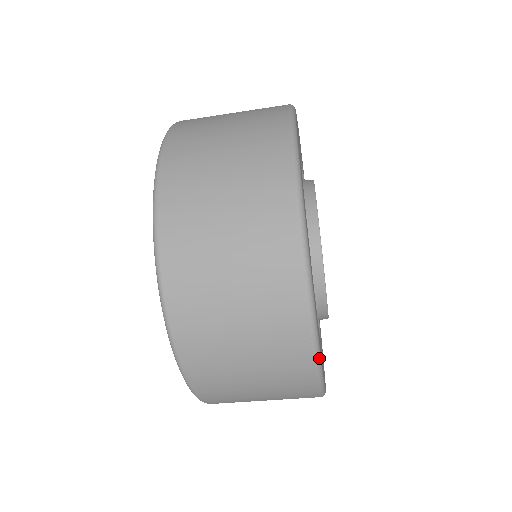
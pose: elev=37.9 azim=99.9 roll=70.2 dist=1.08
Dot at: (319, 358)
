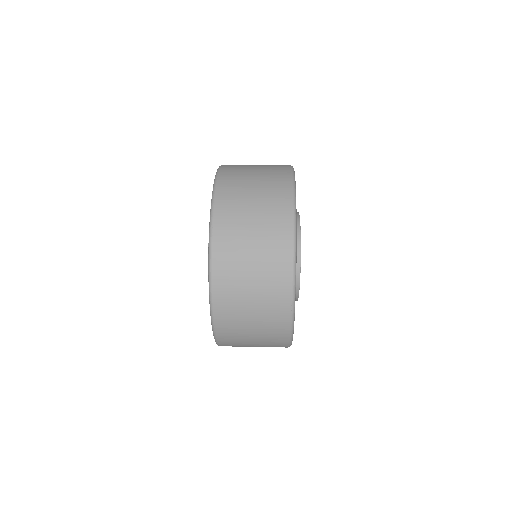
Dot at: occluded
